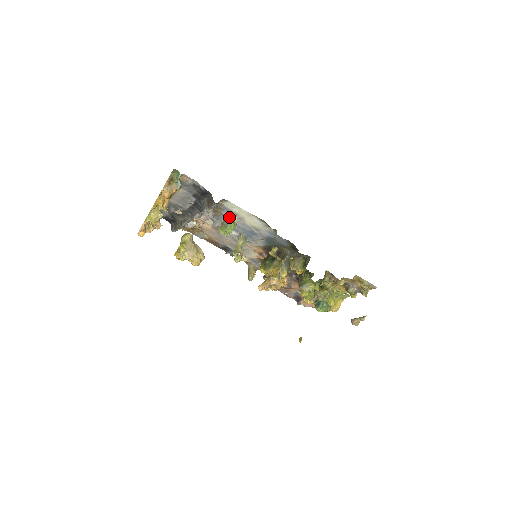
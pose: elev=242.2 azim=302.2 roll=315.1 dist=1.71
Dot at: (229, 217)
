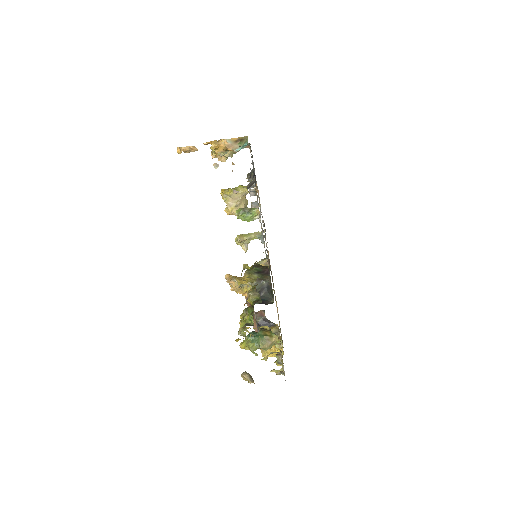
Dot at: (252, 210)
